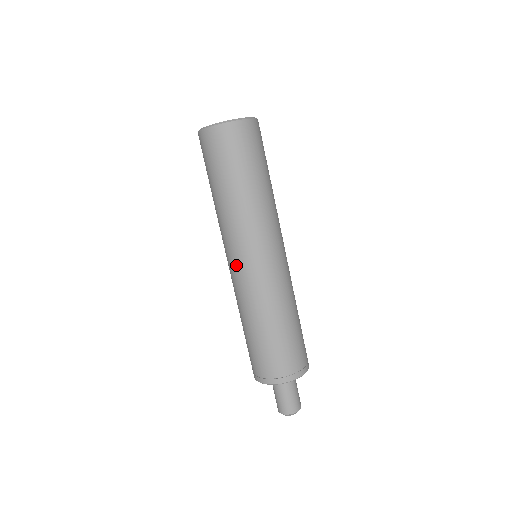
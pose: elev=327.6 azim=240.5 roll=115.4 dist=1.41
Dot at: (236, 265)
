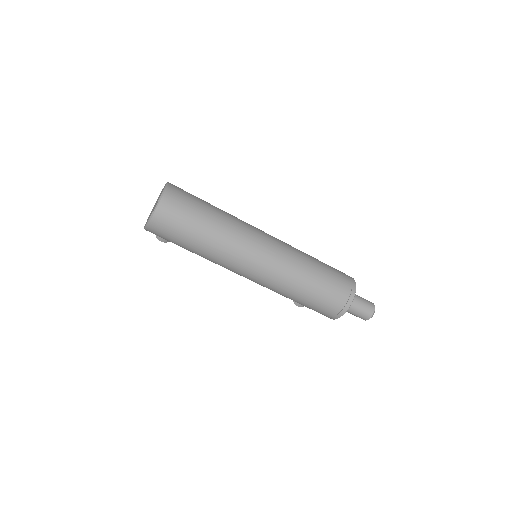
Dot at: (257, 270)
